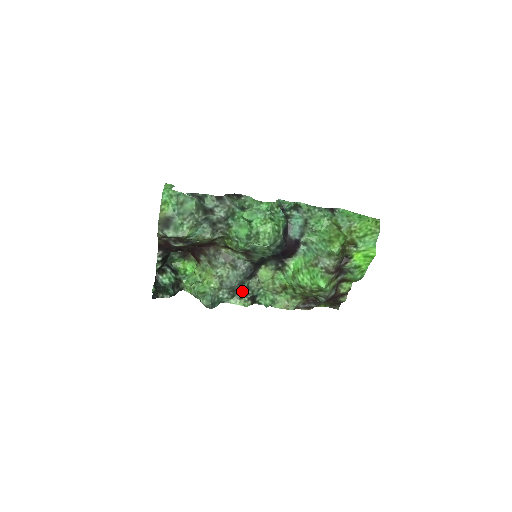
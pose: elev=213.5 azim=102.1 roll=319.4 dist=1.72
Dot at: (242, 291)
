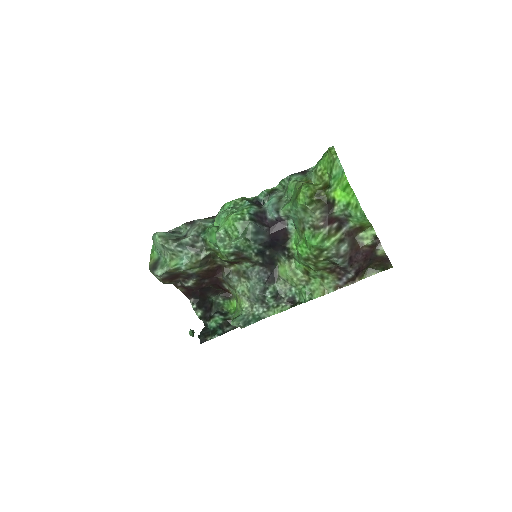
Dot at: (269, 297)
